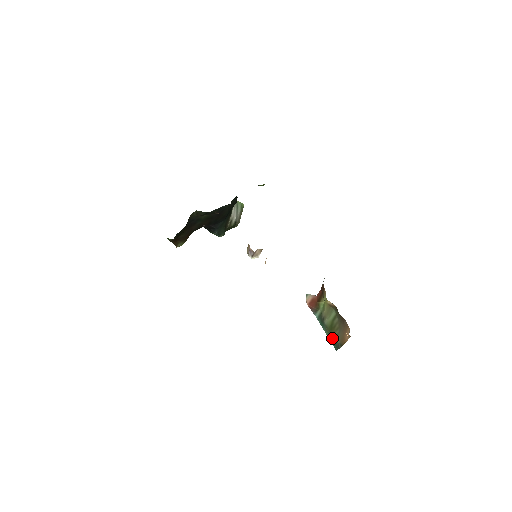
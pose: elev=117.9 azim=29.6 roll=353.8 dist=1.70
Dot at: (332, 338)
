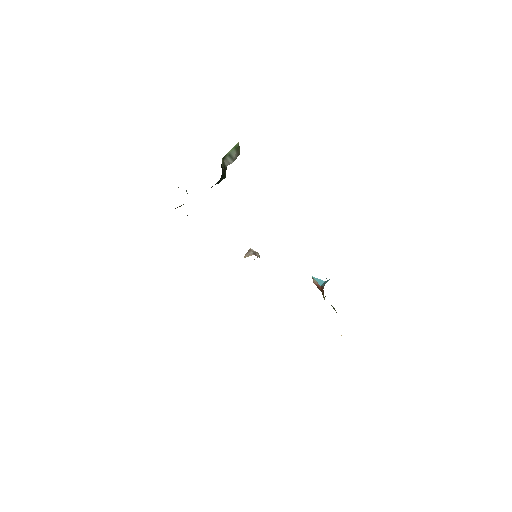
Dot at: occluded
